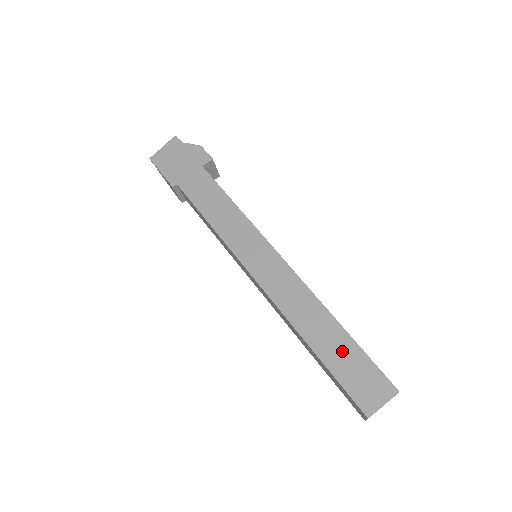
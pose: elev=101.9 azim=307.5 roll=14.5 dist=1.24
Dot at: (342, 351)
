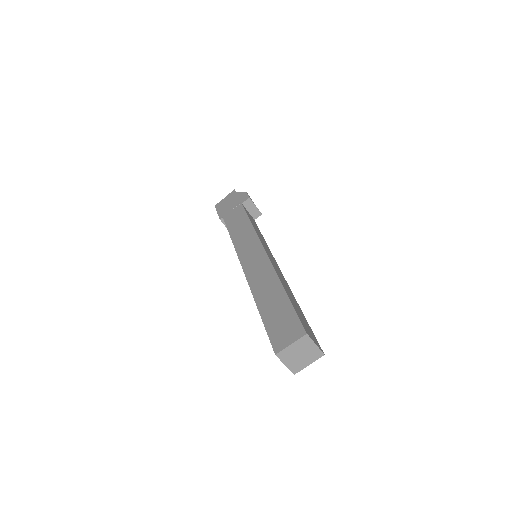
Dot at: (277, 307)
